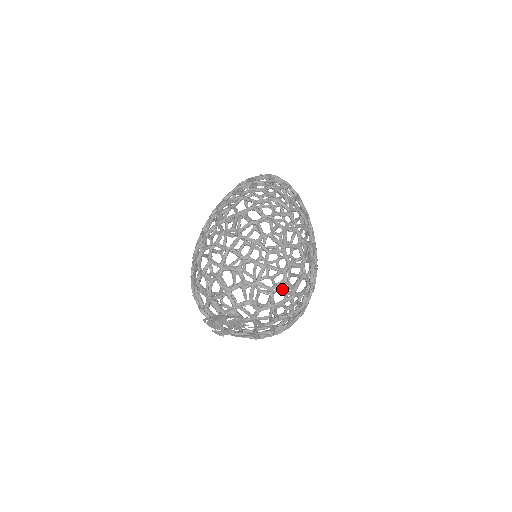
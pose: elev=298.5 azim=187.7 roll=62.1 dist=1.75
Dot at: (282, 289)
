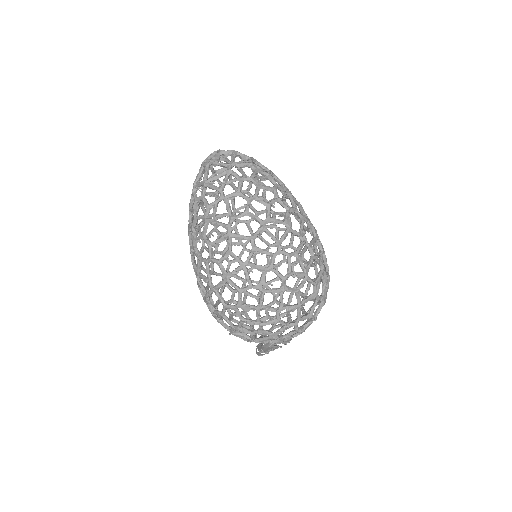
Dot at: (276, 245)
